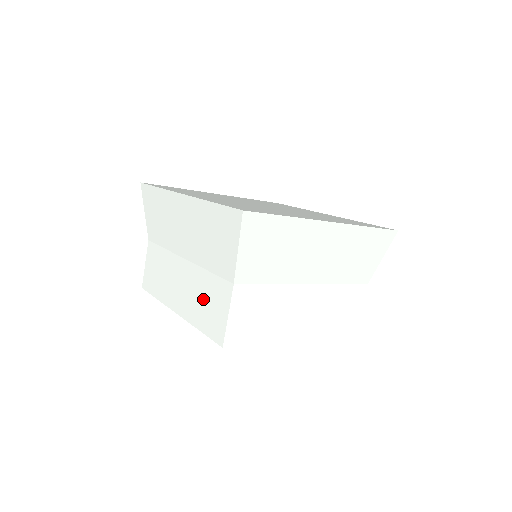
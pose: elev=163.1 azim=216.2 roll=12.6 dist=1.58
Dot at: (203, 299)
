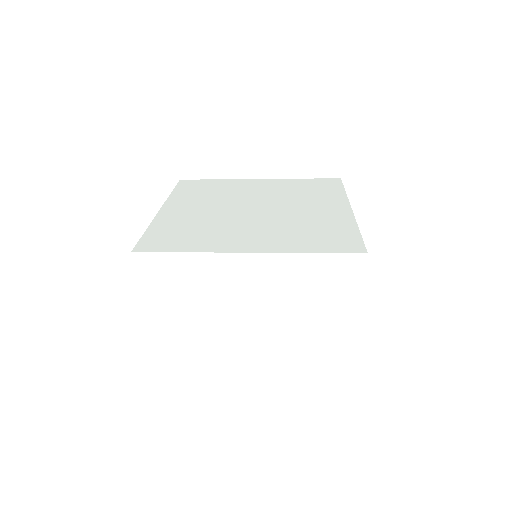
Dot at: (299, 329)
